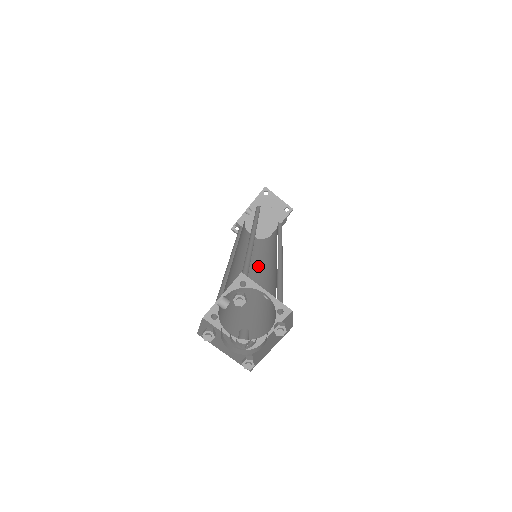
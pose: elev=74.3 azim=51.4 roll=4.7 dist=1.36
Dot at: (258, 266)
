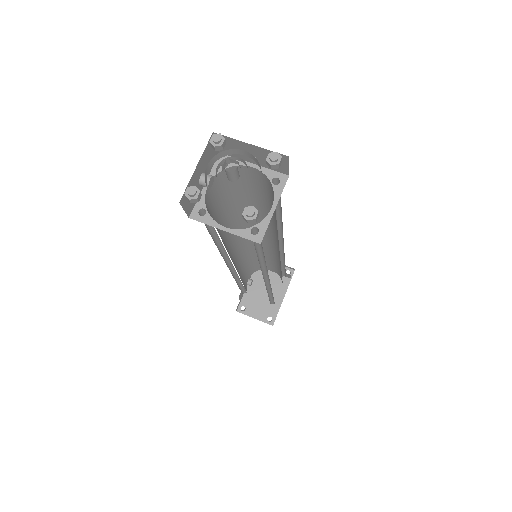
Dot at: occluded
